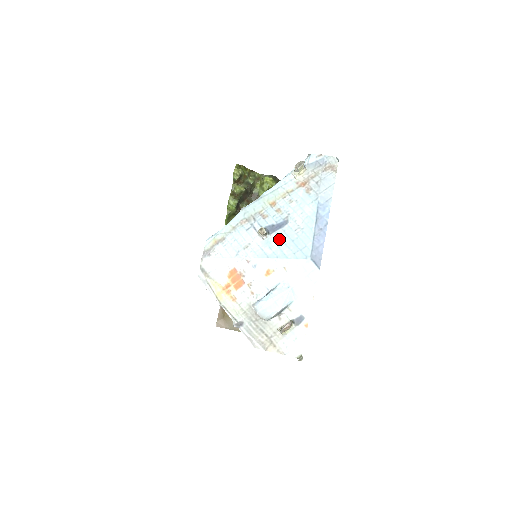
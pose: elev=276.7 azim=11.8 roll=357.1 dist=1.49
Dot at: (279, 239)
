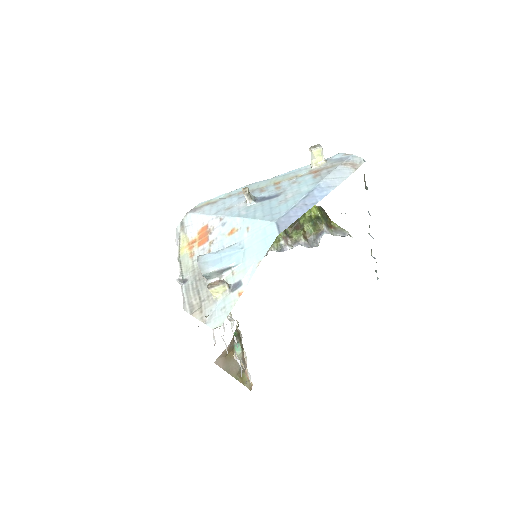
Dot at: (260, 206)
